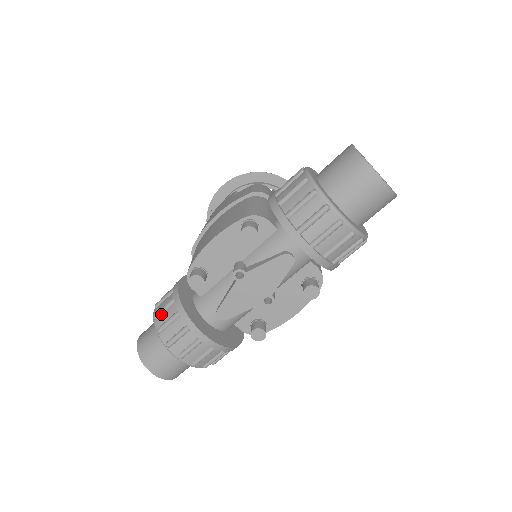
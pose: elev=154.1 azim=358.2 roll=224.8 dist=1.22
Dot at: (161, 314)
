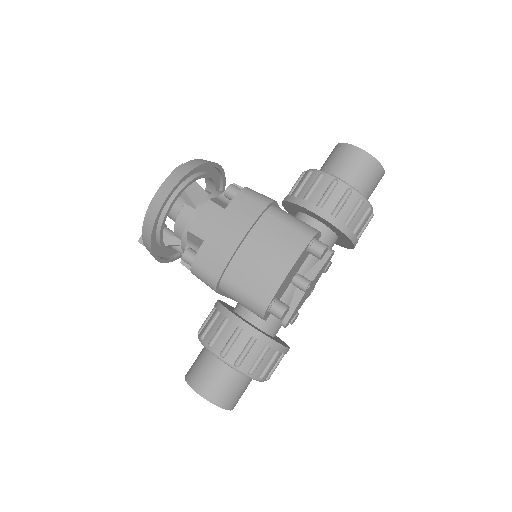
Dot at: (245, 359)
